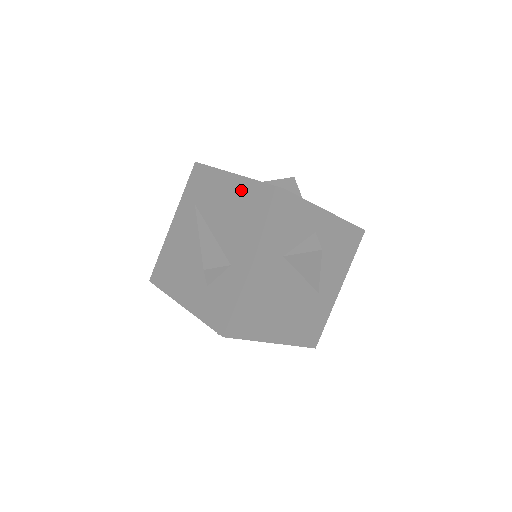
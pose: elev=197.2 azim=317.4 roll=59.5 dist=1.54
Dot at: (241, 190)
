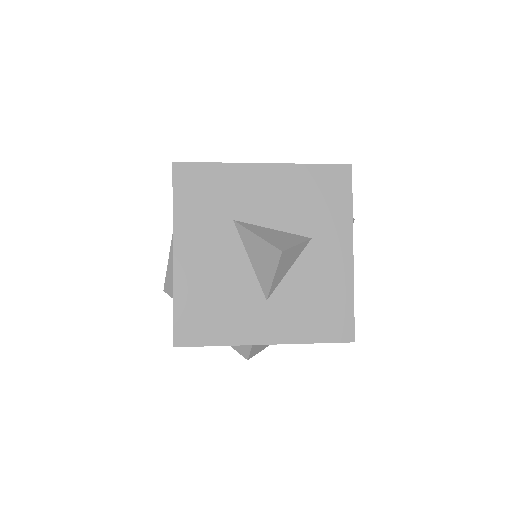
Dot at: occluded
